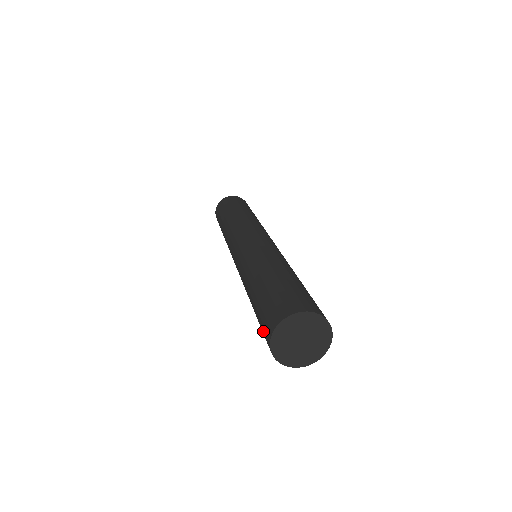
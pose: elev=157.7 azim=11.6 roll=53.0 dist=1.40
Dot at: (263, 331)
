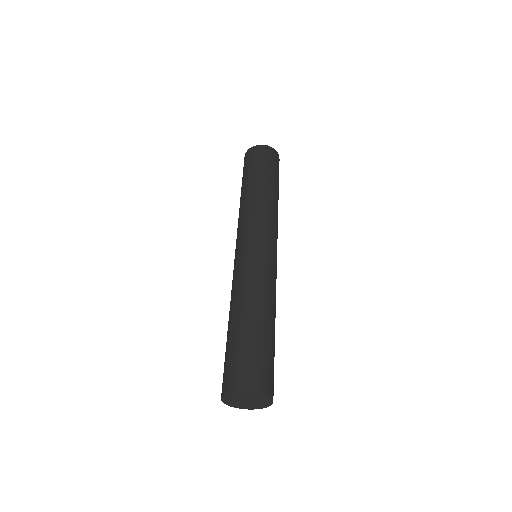
Dot at: occluded
